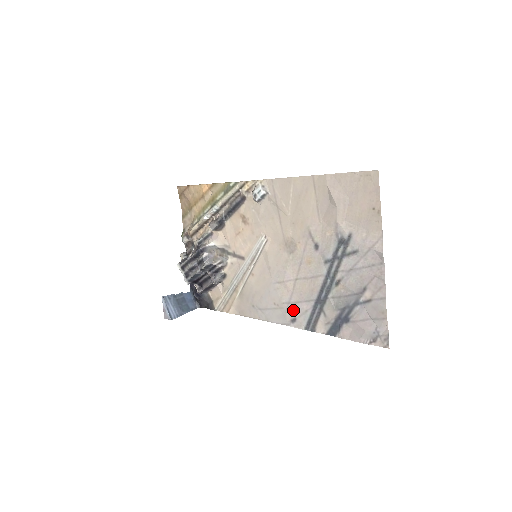
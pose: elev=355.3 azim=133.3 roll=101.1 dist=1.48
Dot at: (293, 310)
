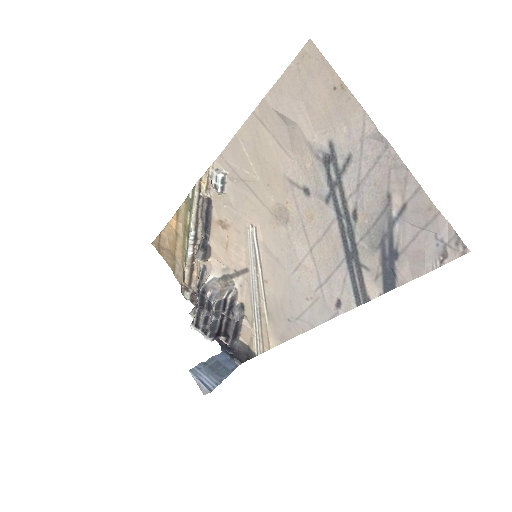
Dot at: (330, 291)
